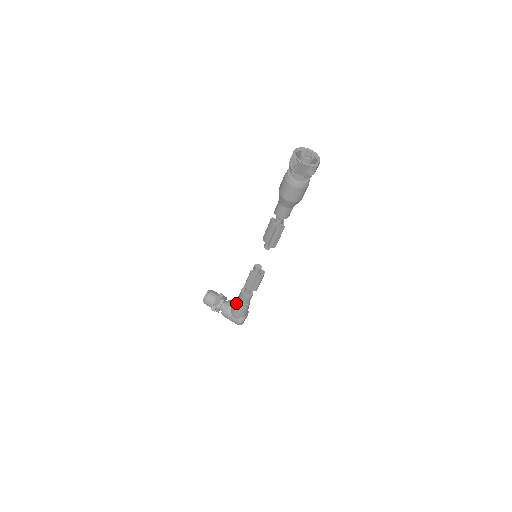
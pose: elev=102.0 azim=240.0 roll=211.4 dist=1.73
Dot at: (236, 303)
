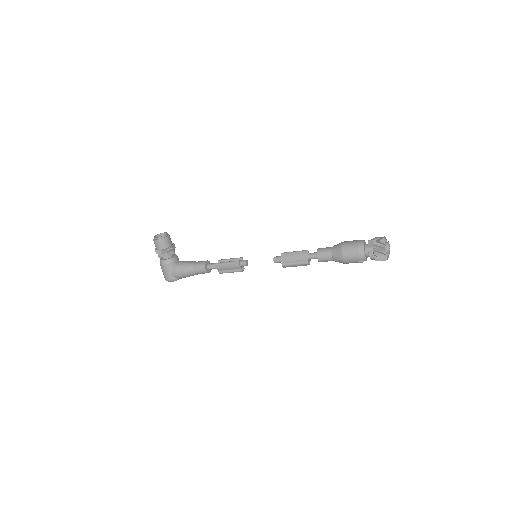
Dot at: (189, 266)
